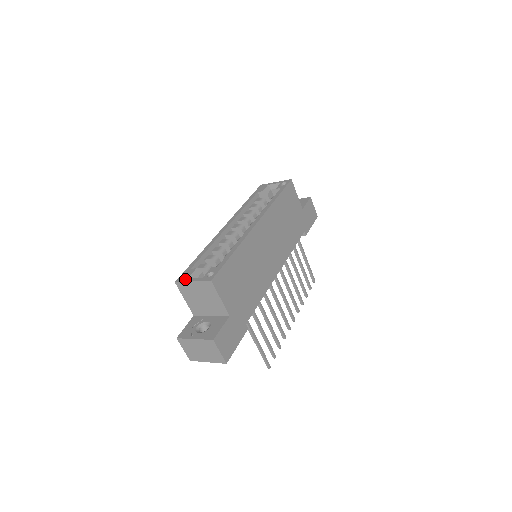
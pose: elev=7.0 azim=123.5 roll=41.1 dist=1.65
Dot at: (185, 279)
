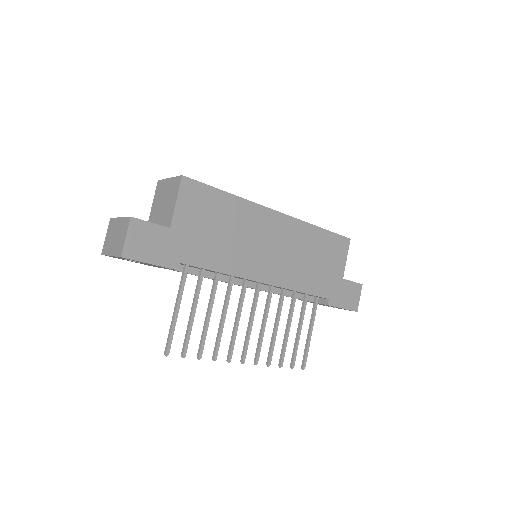
Dot at: occluded
